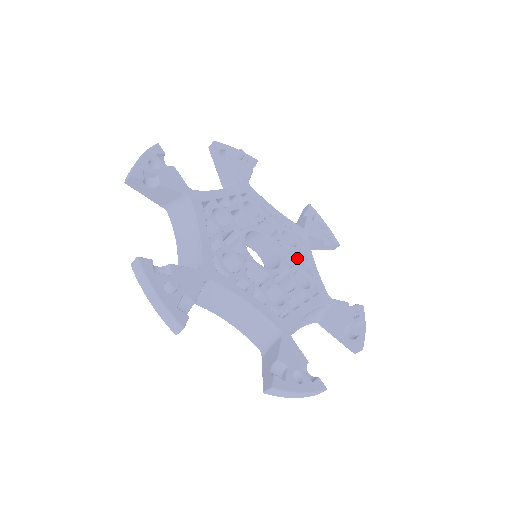
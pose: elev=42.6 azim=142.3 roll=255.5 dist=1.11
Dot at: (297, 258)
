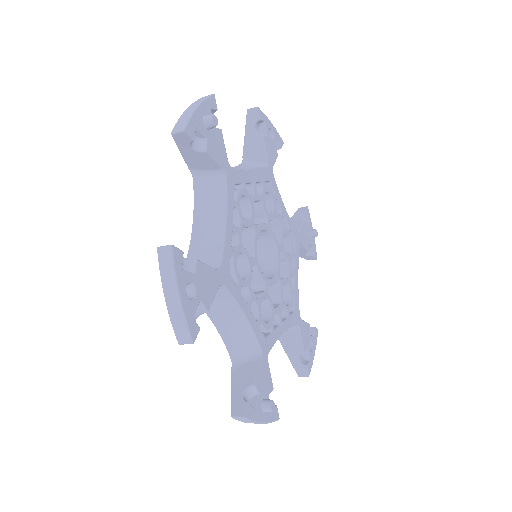
Dot at: (278, 221)
